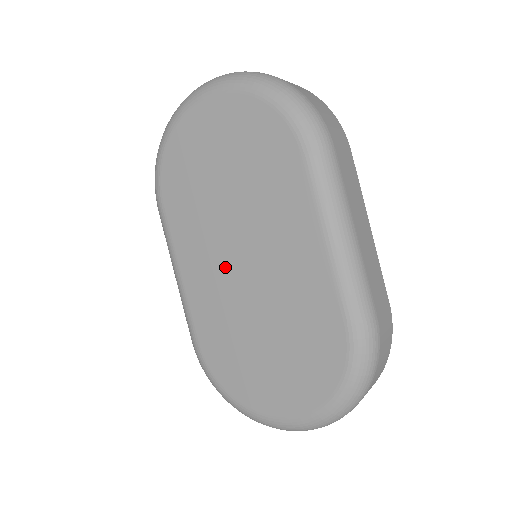
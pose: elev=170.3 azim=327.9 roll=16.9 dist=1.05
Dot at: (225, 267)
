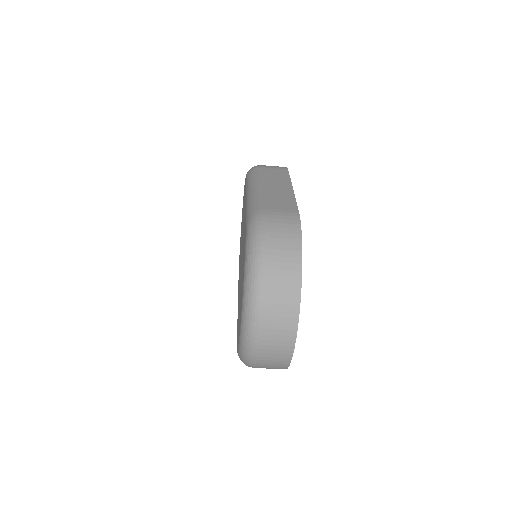
Dot at: (240, 271)
